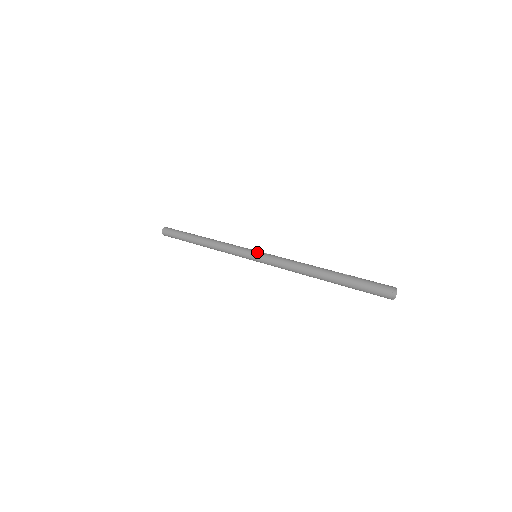
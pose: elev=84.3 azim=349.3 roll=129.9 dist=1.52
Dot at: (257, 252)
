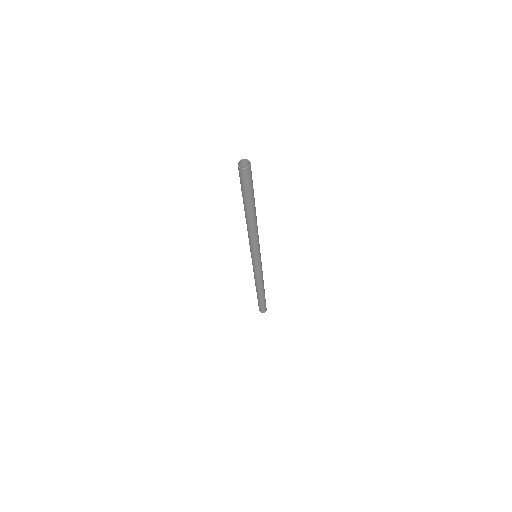
Dot at: occluded
